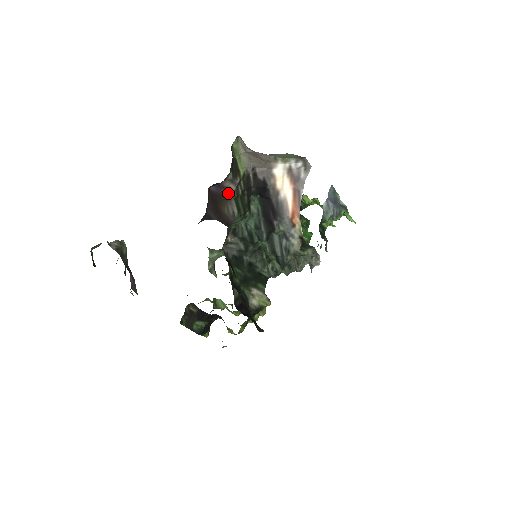
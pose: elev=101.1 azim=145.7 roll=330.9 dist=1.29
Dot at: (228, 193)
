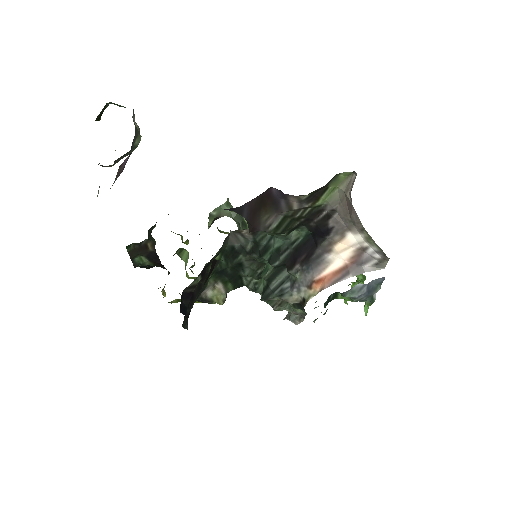
Dot at: (285, 206)
